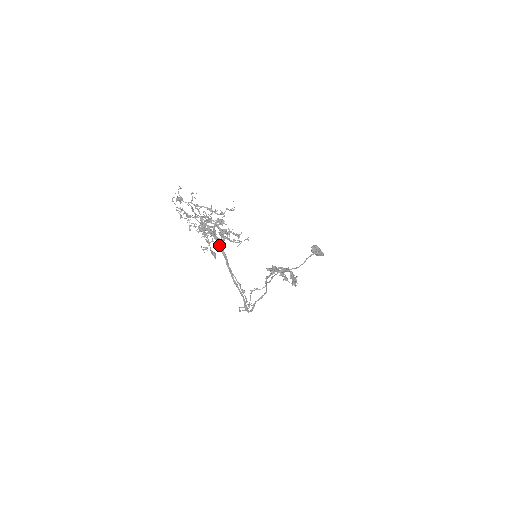
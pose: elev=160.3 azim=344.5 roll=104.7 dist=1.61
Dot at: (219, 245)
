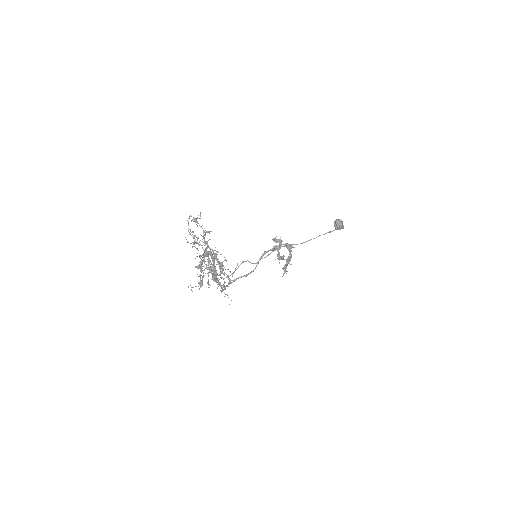
Dot at: (213, 270)
